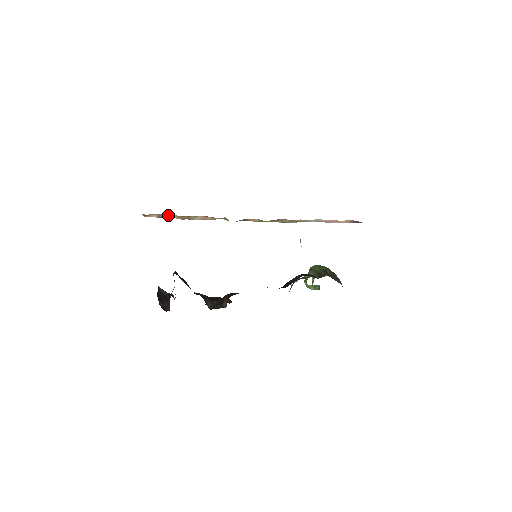
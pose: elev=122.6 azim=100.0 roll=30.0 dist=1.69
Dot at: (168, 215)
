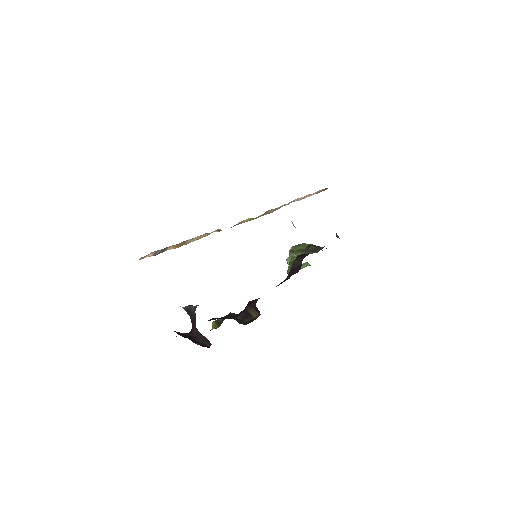
Dot at: (165, 248)
